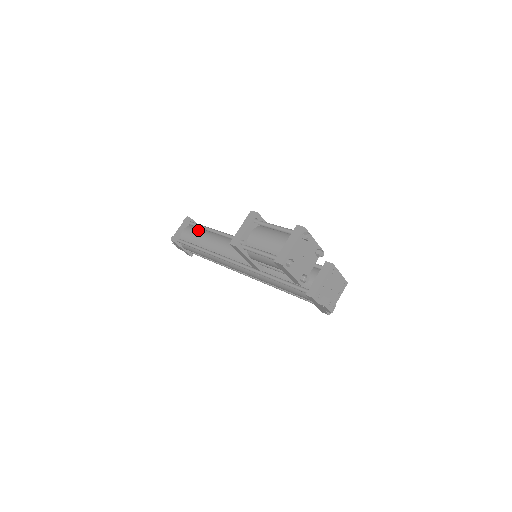
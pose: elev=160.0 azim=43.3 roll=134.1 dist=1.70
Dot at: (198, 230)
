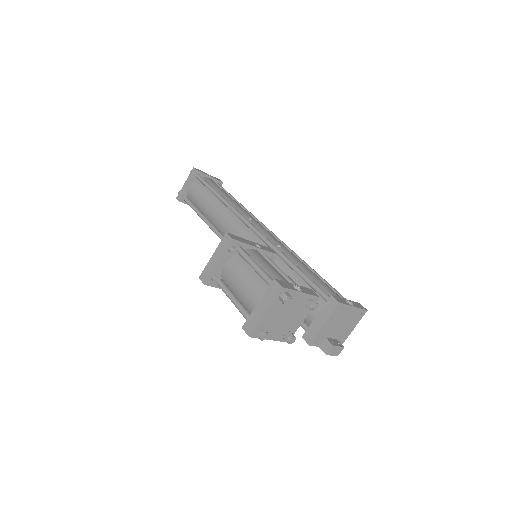
Dot at: (204, 191)
